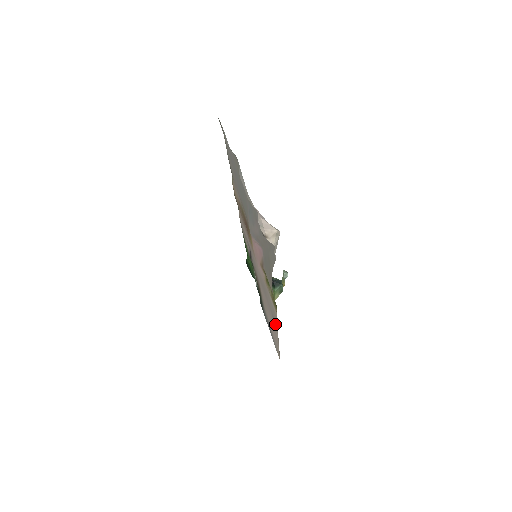
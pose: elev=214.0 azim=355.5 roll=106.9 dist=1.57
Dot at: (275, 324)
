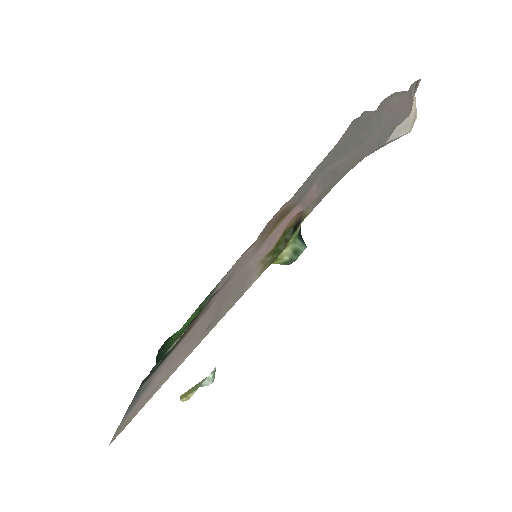
Dot at: (210, 327)
